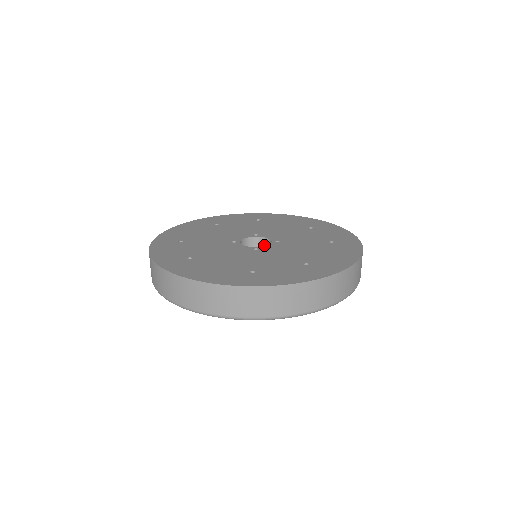
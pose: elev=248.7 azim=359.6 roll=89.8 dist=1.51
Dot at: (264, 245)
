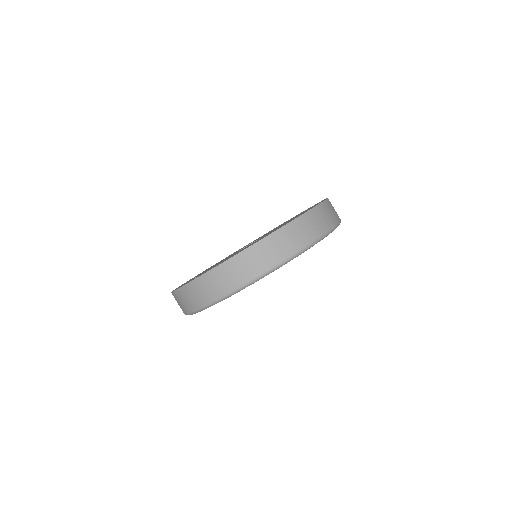
Dot at: occluded
